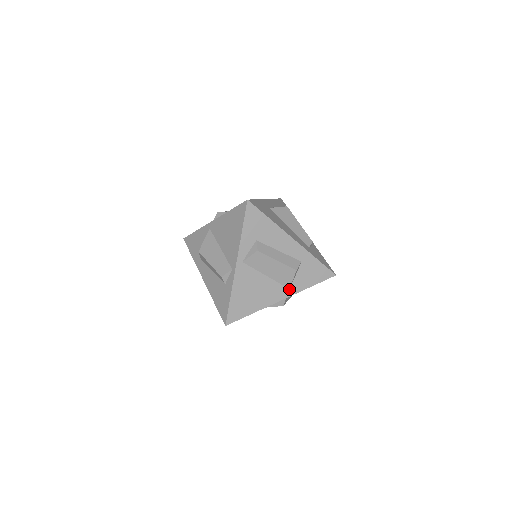
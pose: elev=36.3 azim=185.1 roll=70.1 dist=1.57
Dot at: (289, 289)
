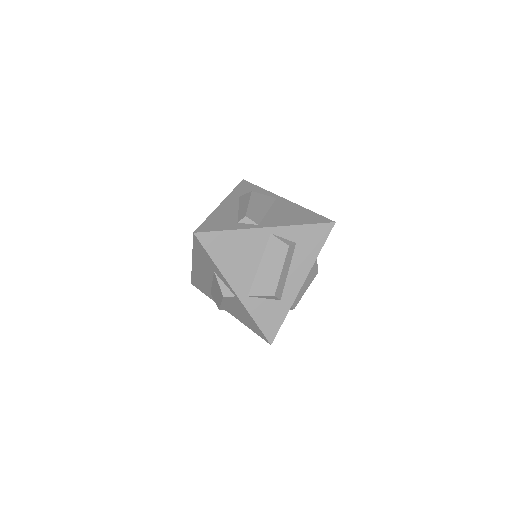
Dot at: (248, 296)
